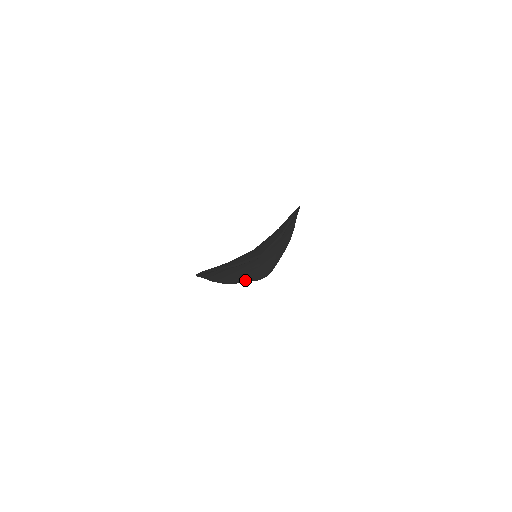
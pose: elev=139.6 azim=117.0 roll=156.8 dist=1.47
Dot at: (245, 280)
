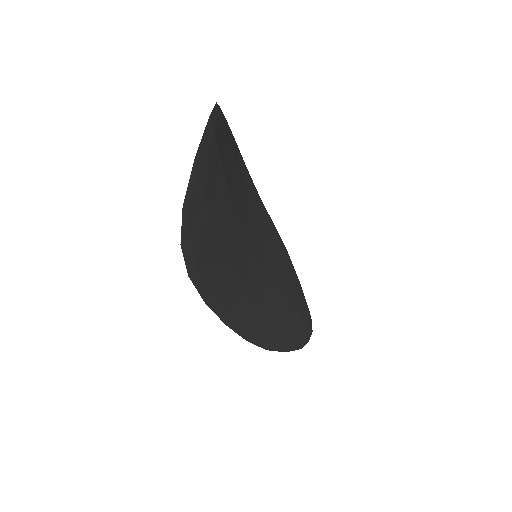
Dot at: (290, 339)
